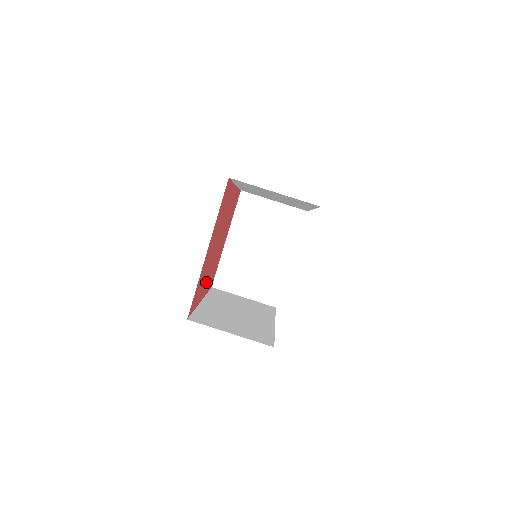
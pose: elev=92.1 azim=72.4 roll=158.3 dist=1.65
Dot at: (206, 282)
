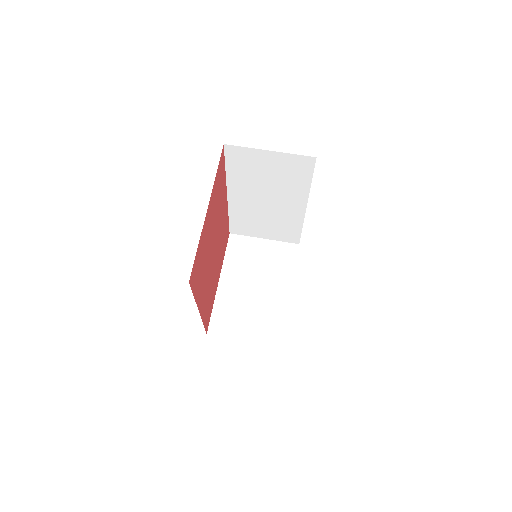
Dot at: (204, 289)
